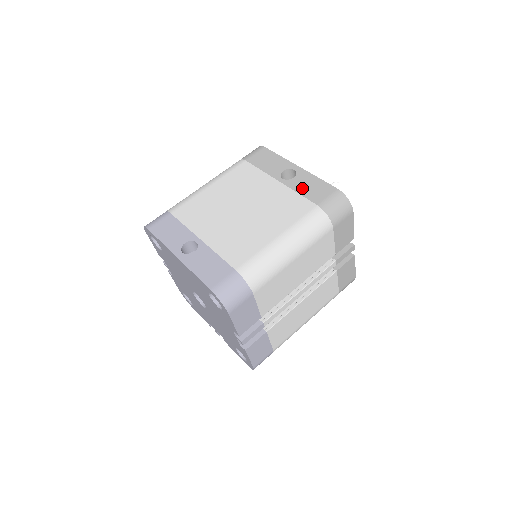
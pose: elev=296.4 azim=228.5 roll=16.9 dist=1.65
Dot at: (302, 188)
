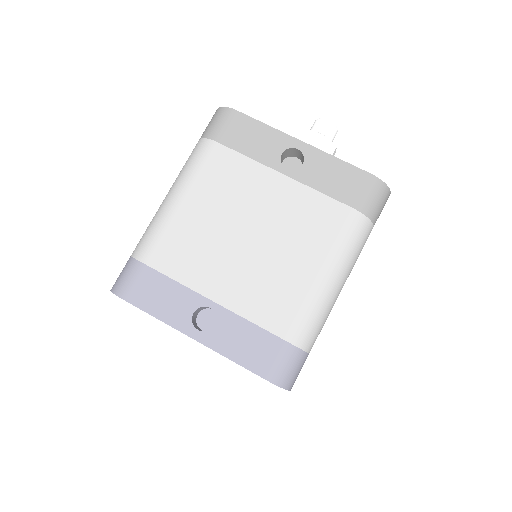
Dot at: (322, 182)
